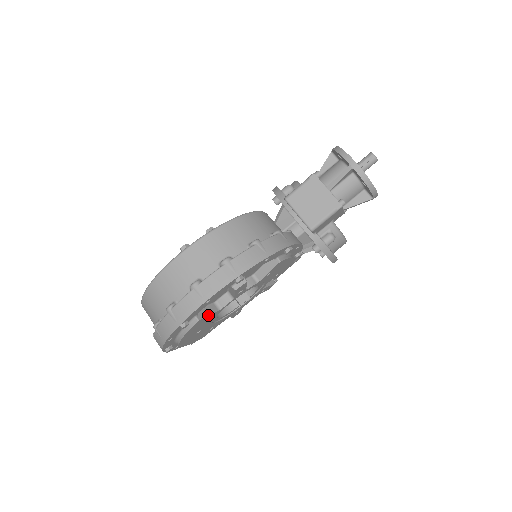
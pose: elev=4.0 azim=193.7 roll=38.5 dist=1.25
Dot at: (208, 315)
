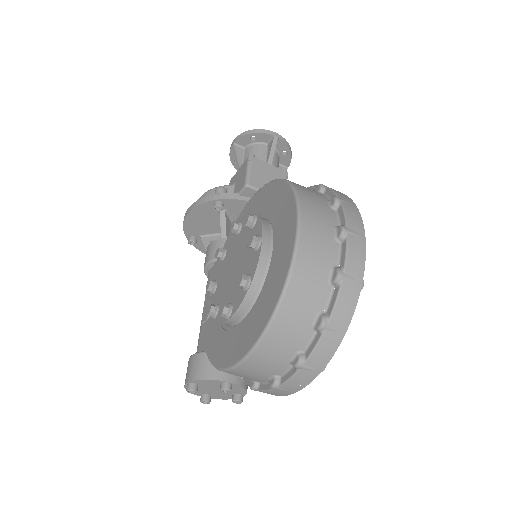
Dot at: occluded
